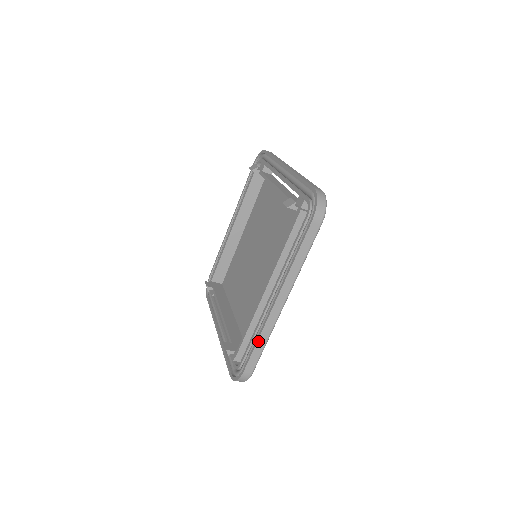
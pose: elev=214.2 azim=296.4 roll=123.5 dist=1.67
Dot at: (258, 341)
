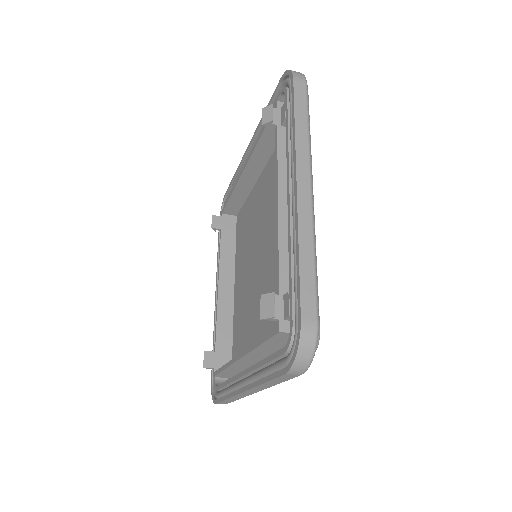
Dot at: (227, 399)
